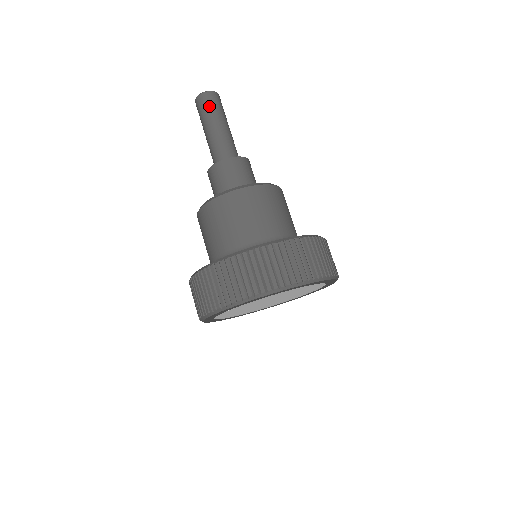
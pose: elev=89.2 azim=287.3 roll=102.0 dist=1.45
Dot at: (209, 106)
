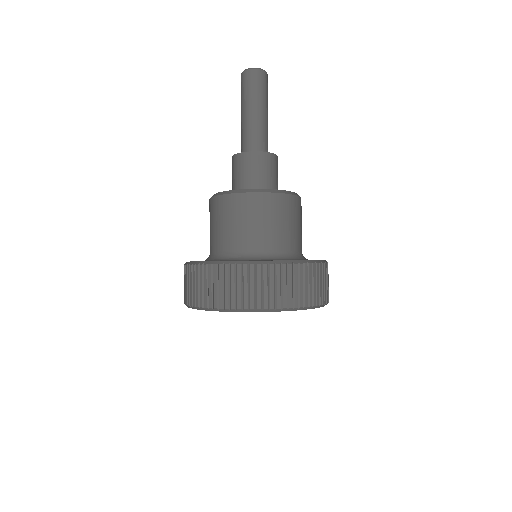
Dot at: (254, 86)
